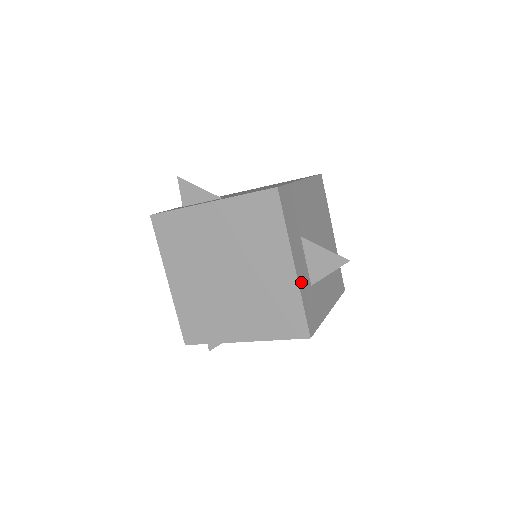
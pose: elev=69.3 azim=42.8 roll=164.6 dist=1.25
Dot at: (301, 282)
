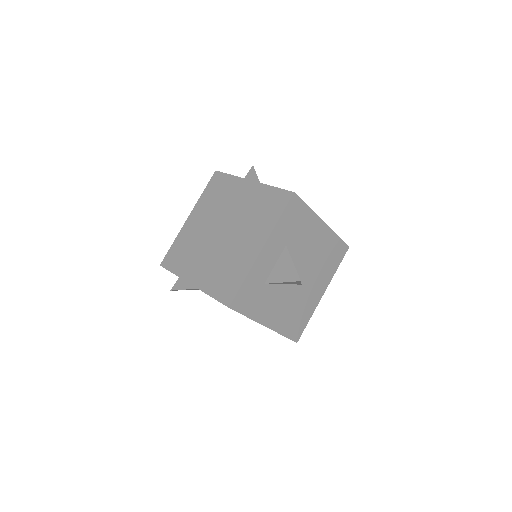
Dot at: (257, 267)
